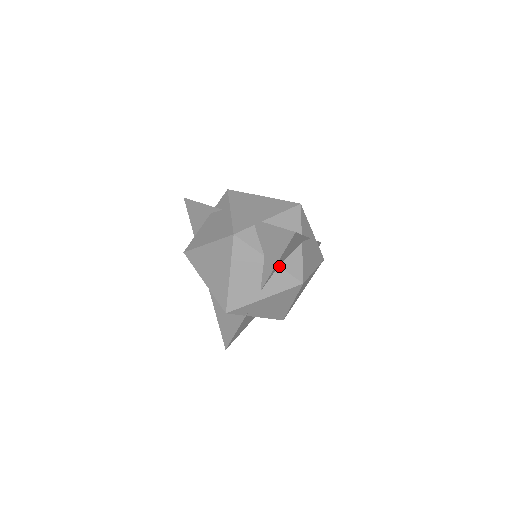
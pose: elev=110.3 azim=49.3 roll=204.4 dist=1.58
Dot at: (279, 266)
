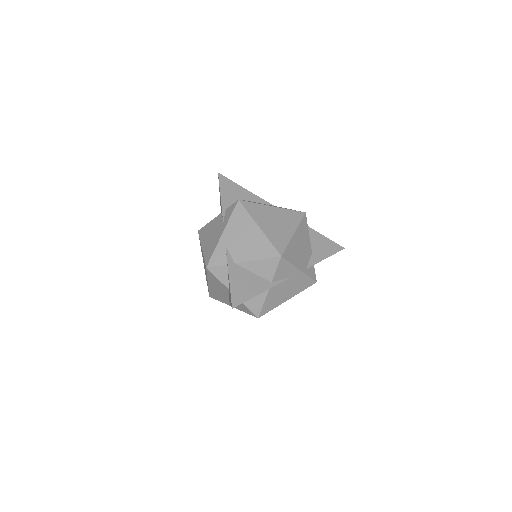
Dot at: occluded
